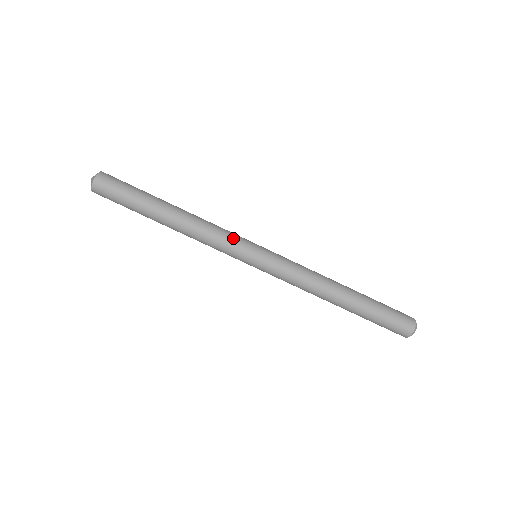
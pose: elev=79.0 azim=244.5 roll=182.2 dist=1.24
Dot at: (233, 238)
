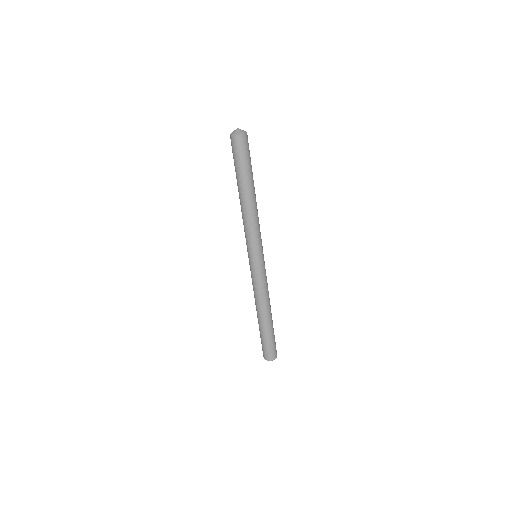
Dot at: (259, 239)
